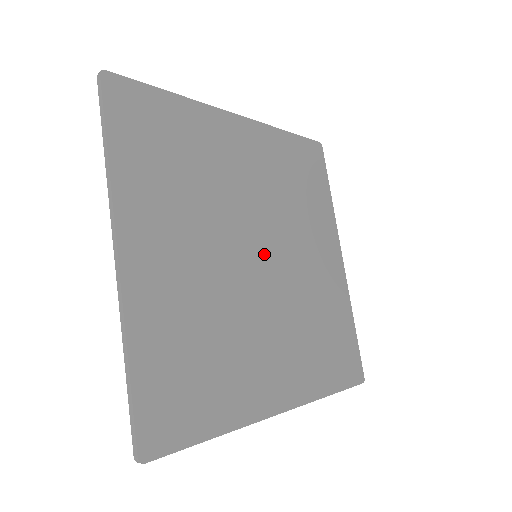
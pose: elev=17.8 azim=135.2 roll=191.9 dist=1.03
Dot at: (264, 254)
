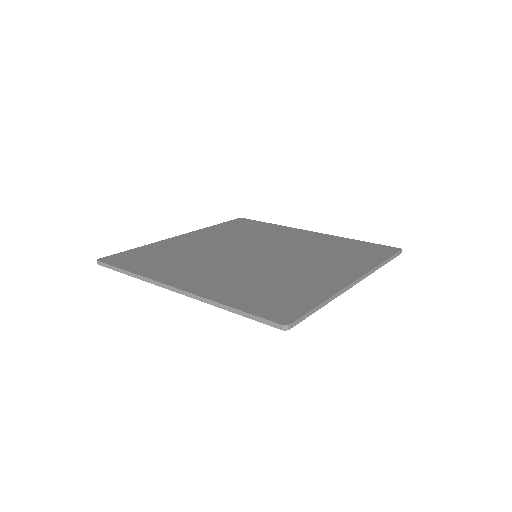
Dot at: (259, 252)
